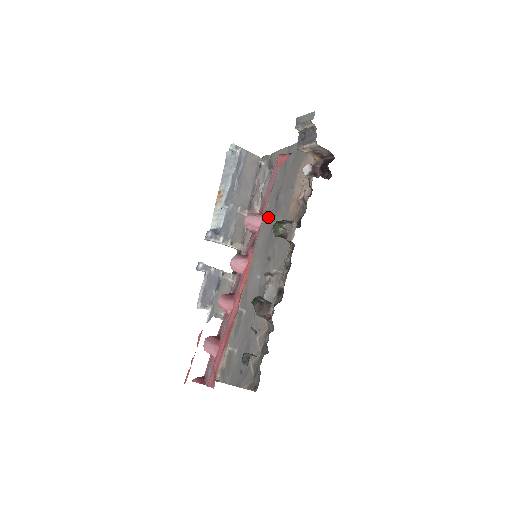
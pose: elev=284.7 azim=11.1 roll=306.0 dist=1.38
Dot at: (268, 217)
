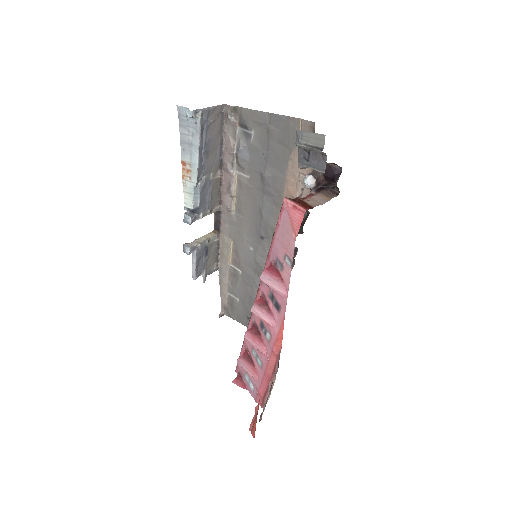
Dot at: (252, 192)
